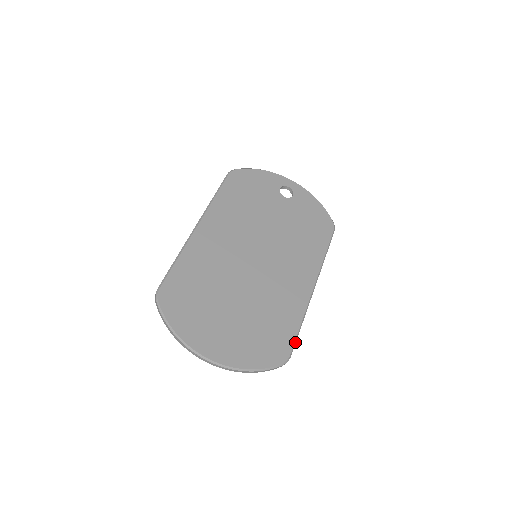
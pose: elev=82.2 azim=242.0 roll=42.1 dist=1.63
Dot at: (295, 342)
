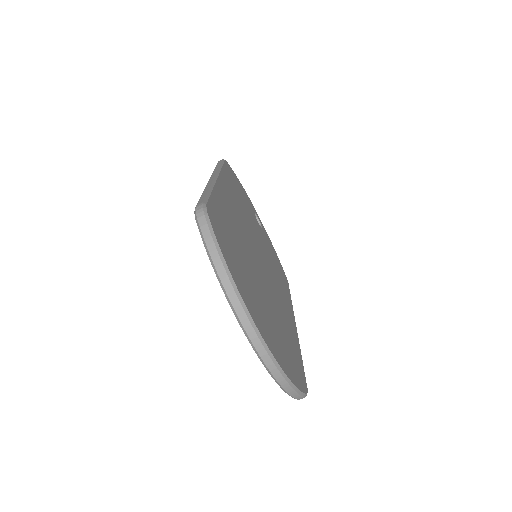
Dot at: (304, 375)
